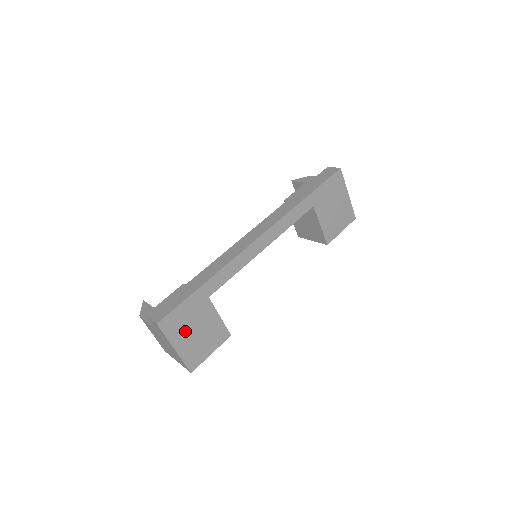
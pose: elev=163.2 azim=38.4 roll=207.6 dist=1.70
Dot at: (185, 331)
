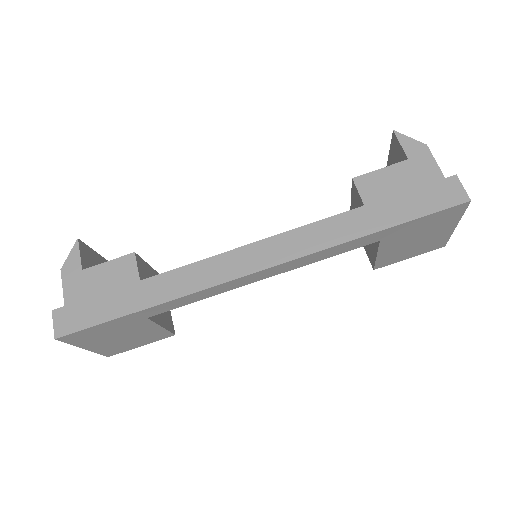
Dot at: (102, 339)
